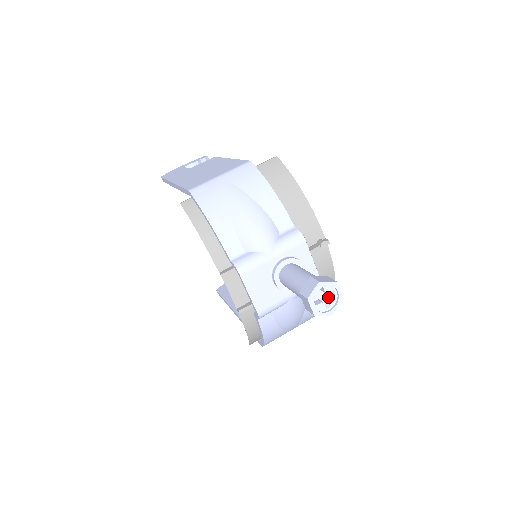
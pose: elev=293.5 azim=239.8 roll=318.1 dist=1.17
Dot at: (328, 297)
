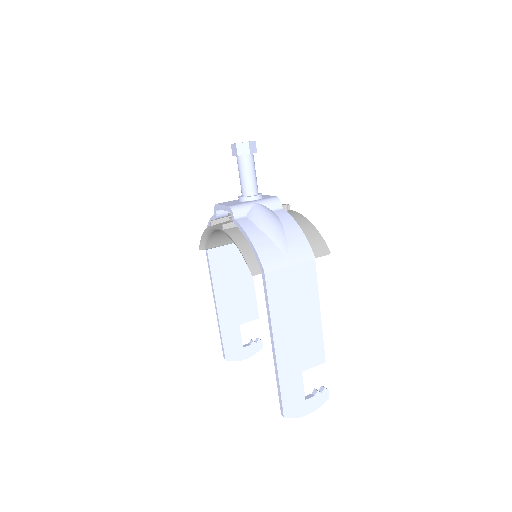
Dot at: occluded
